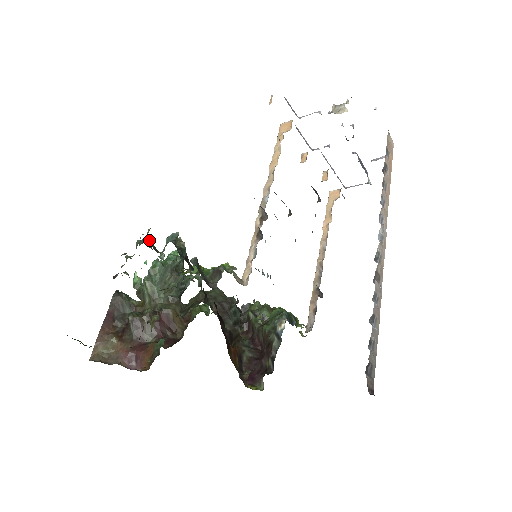
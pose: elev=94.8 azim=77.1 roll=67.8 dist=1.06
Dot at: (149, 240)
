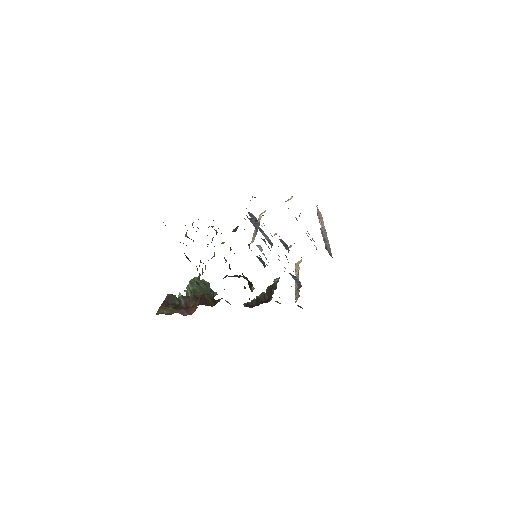
Dot at: occluded
